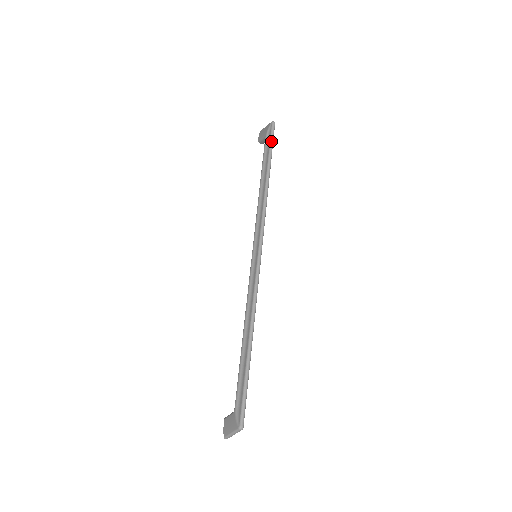
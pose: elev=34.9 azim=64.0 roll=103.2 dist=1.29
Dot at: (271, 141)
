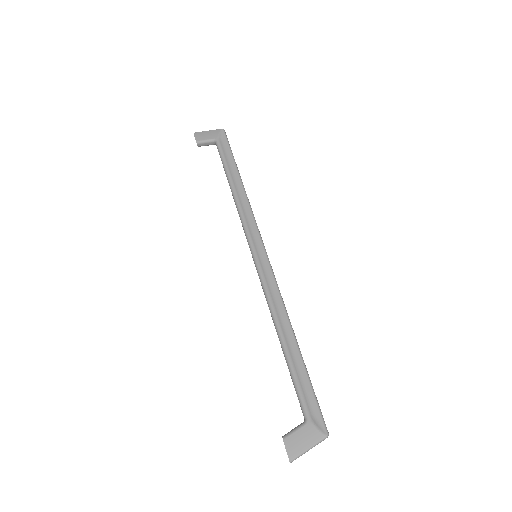
Dot at: (230, 147)
